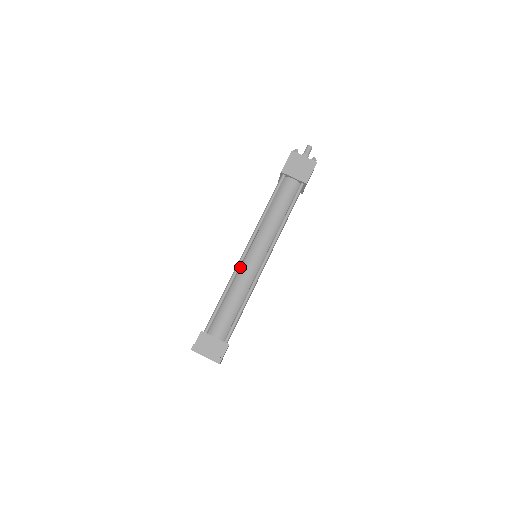
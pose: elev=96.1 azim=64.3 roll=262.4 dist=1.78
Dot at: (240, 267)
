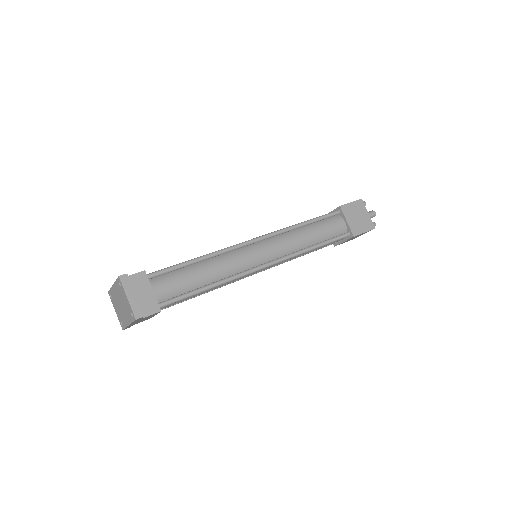
Dot at: (236, 249)
